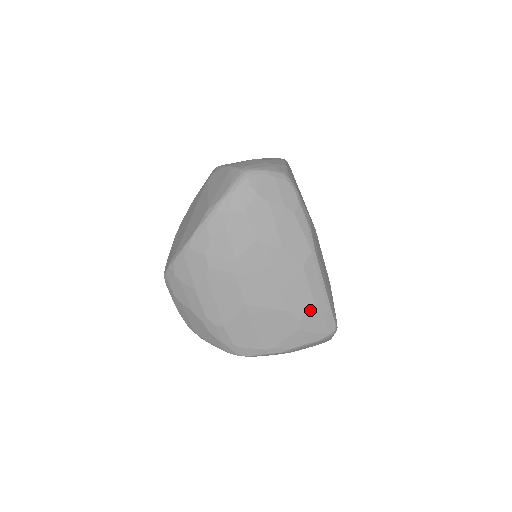
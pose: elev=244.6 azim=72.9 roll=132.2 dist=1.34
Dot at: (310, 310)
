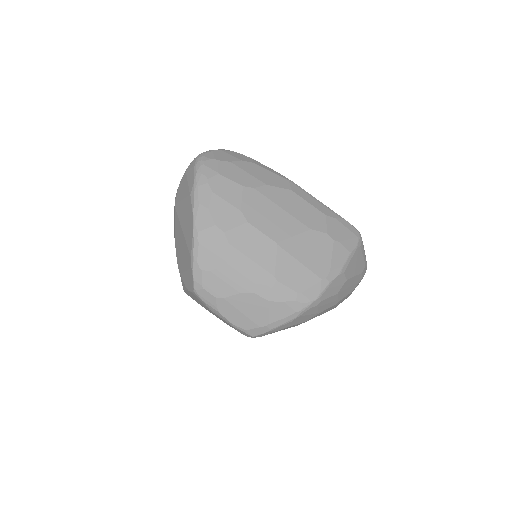
Dot at: (327, 221)
